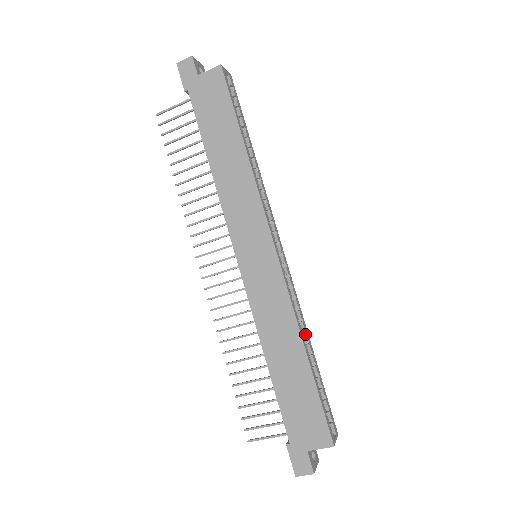
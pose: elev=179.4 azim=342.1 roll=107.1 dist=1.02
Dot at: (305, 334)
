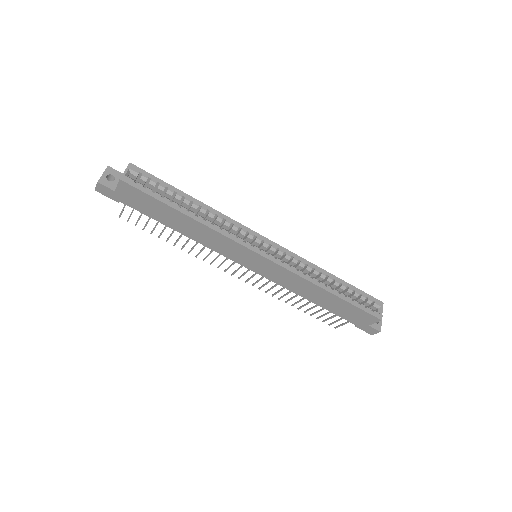
Dot at: (322, 275)
